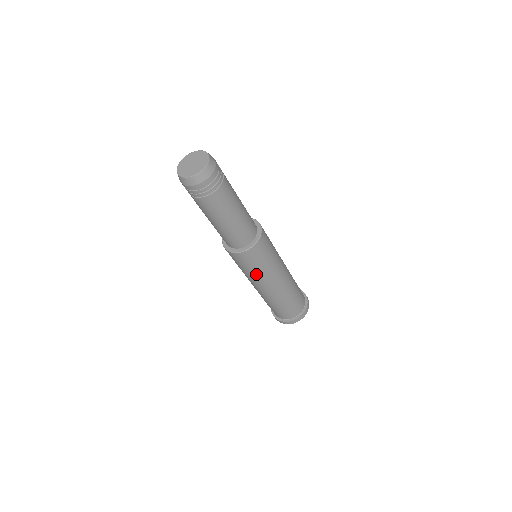
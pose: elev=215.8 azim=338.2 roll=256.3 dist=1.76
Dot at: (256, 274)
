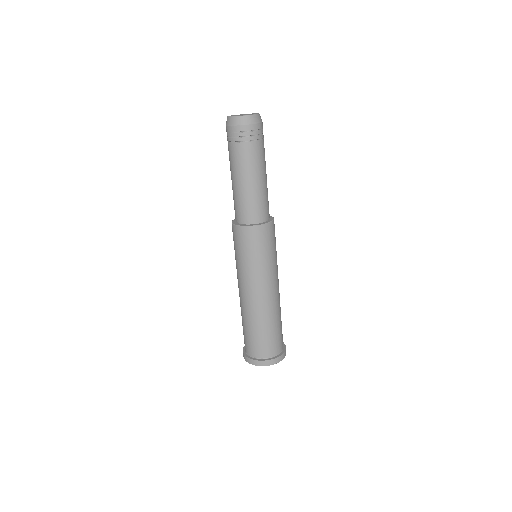
Dot at: (245, 265)
